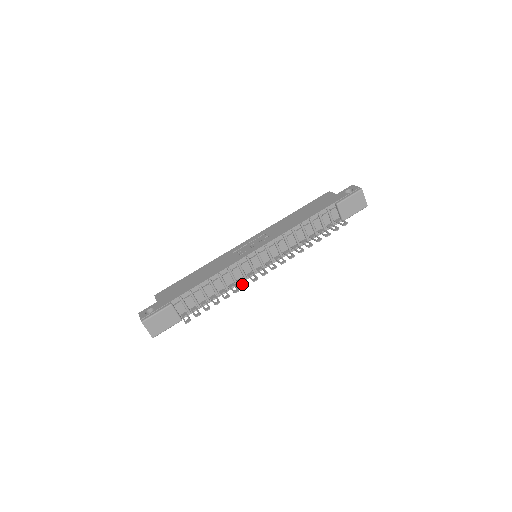
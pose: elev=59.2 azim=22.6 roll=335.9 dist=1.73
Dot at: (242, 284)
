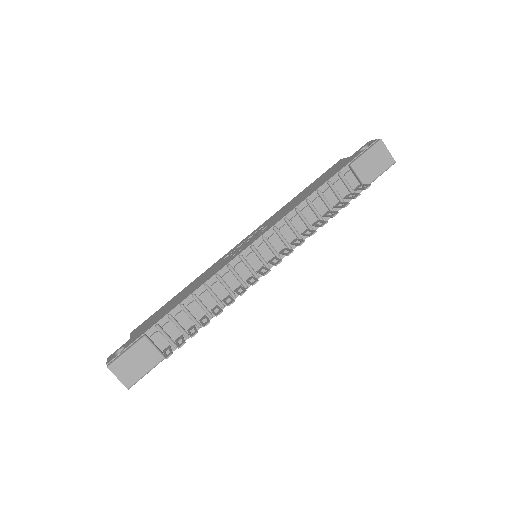
Dot at: (238, 292)
